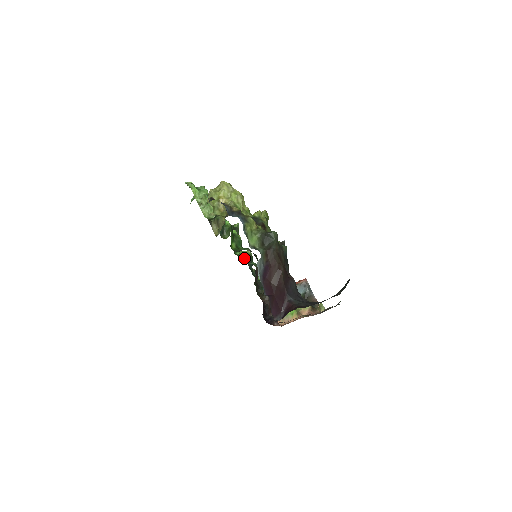
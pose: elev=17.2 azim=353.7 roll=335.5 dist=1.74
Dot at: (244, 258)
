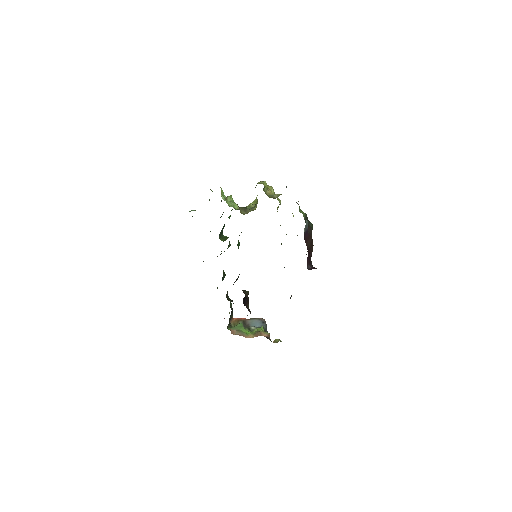
Dot at: occluded
